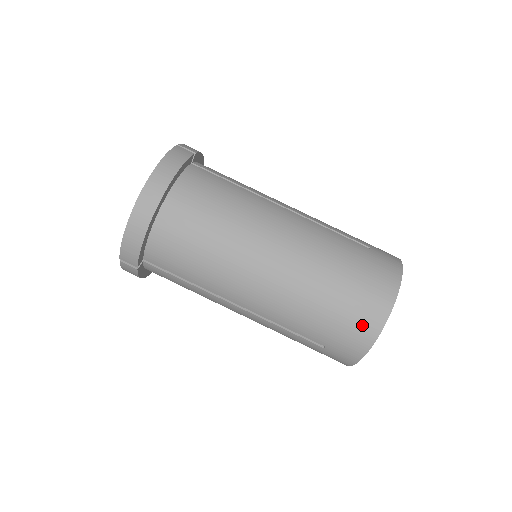
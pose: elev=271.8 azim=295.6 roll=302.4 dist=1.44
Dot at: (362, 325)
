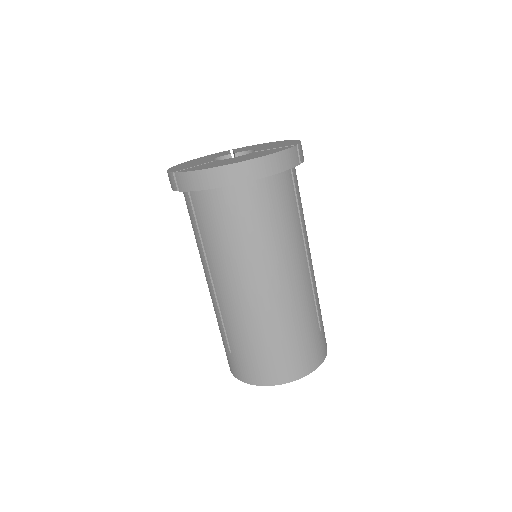
Dot at: (265, 372)
